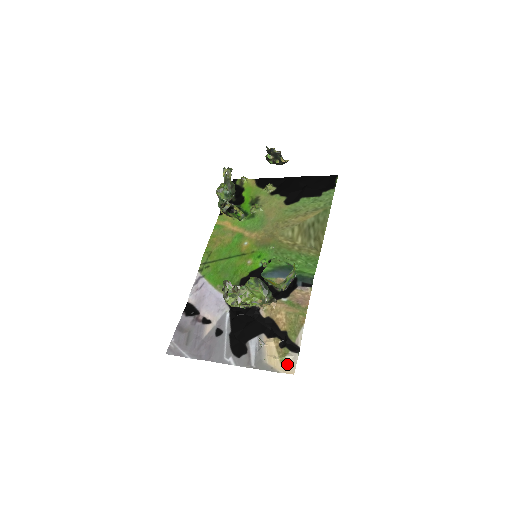
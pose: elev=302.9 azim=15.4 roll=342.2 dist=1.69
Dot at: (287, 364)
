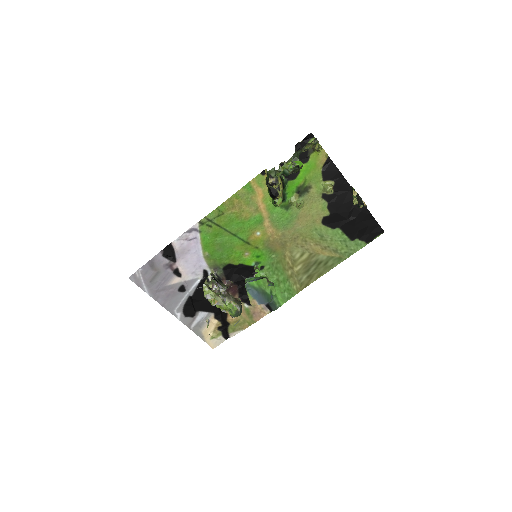
Dot at: (214, 342)
